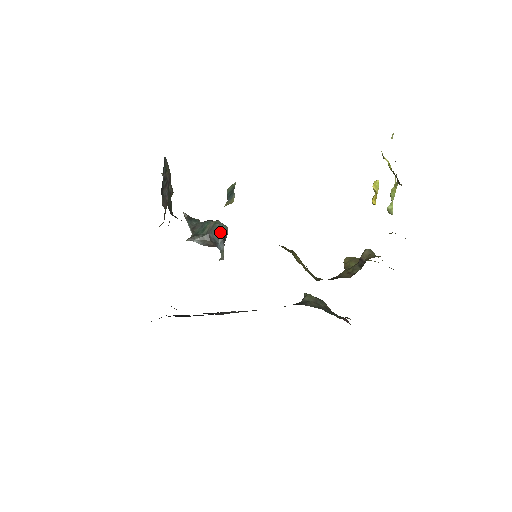
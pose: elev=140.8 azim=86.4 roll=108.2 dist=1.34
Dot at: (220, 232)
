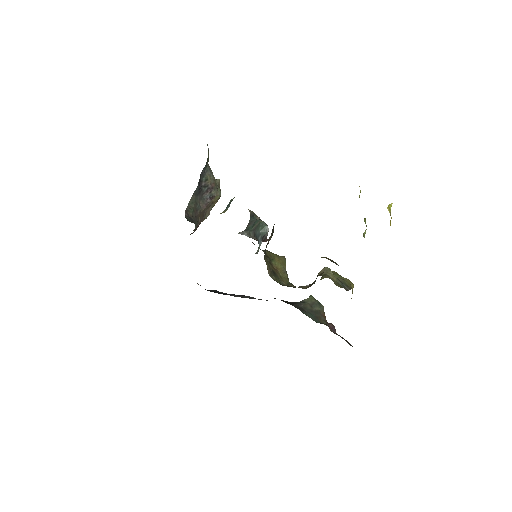
Dot at: (261, 231)
